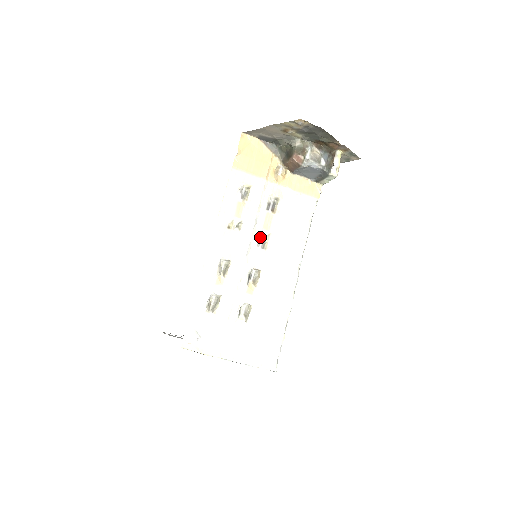
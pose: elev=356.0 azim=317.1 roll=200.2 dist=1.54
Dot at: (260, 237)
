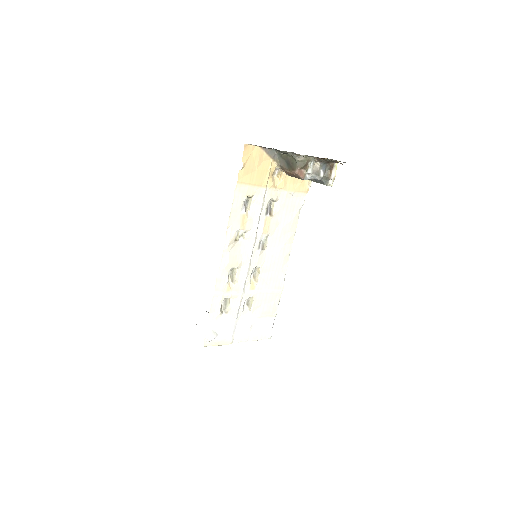
Dot at: (260, 240)
